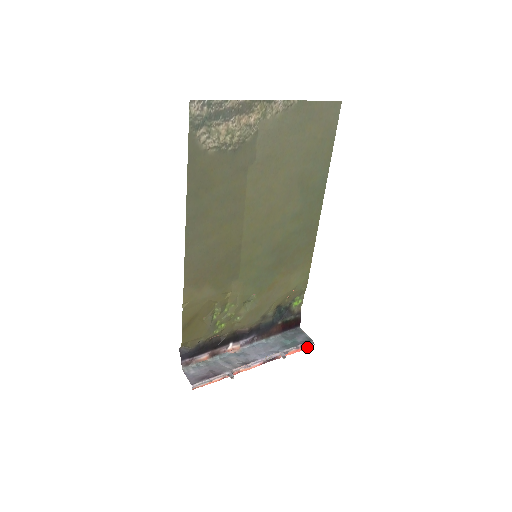
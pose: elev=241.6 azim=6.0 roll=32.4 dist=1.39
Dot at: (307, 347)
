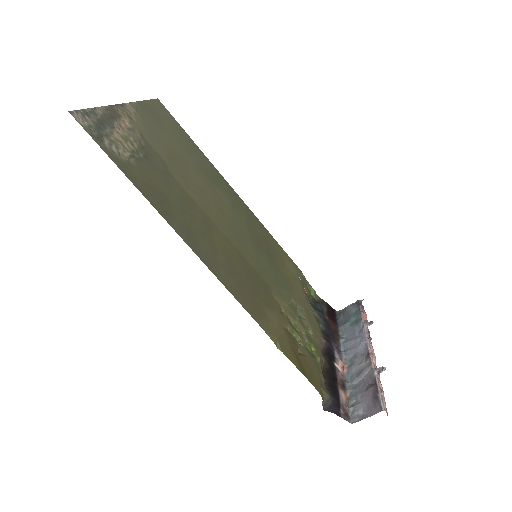
Dot at: (363, 309)
